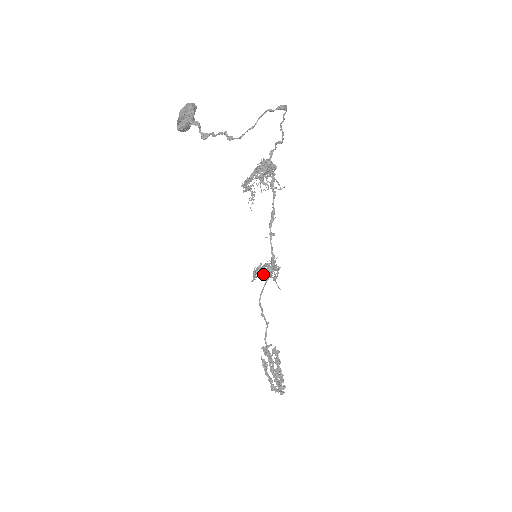
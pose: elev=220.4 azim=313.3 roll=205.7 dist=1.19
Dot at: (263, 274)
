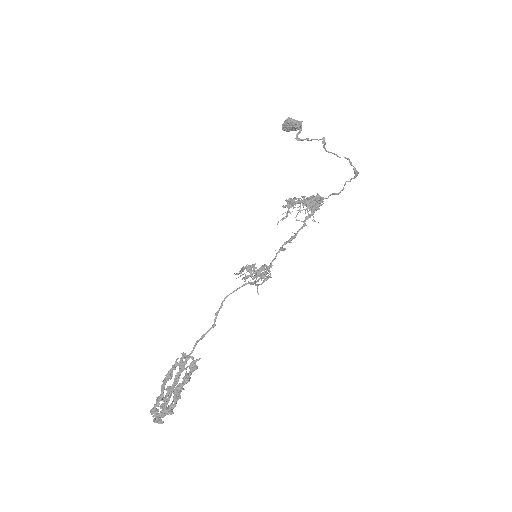
Dot at: (251, 273)
